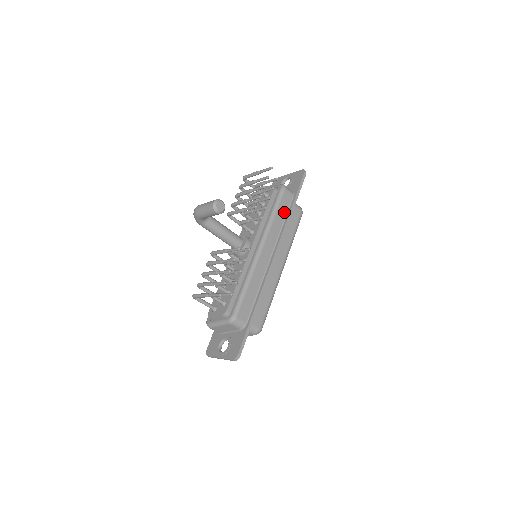
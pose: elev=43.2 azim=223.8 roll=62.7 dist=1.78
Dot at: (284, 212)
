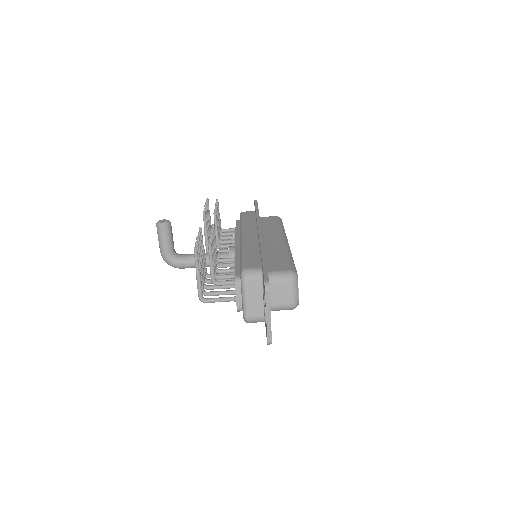
Dot at: (252, 218)
